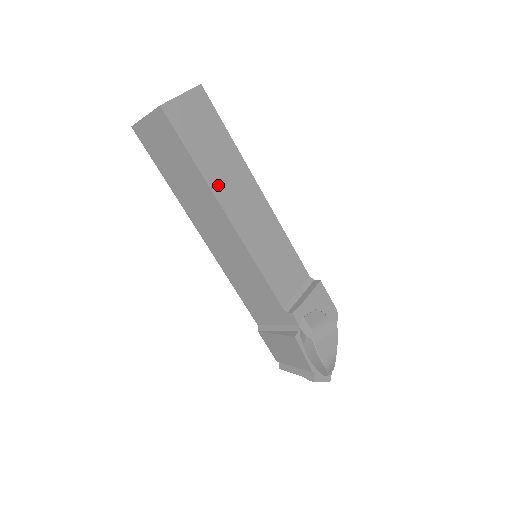
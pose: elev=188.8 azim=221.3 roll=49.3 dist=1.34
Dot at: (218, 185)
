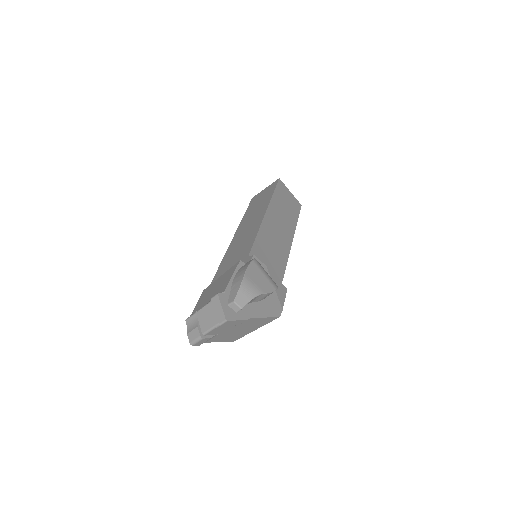
Dot at: (275, 207)
